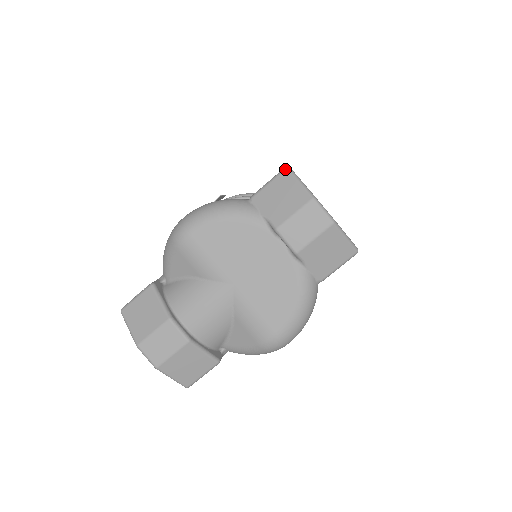
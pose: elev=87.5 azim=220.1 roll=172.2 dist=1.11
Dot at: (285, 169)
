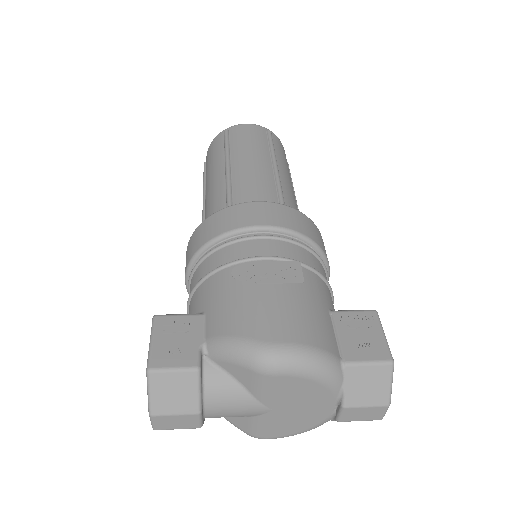
Dot at: (391, 364)
